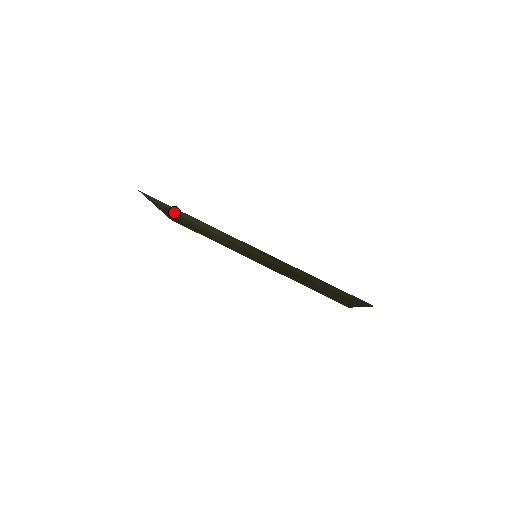
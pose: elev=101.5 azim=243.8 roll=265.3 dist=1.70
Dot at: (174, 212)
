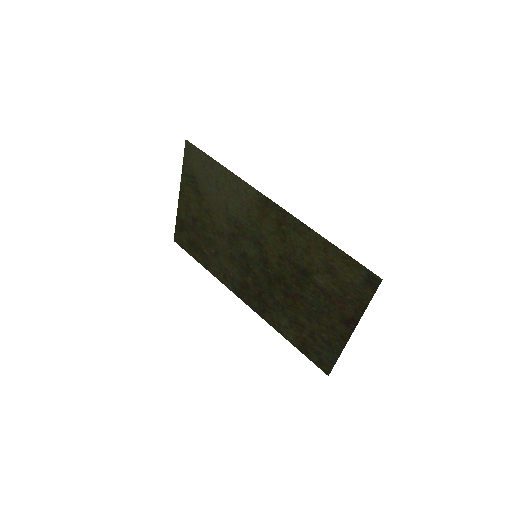
Dot at: (200, 183)
